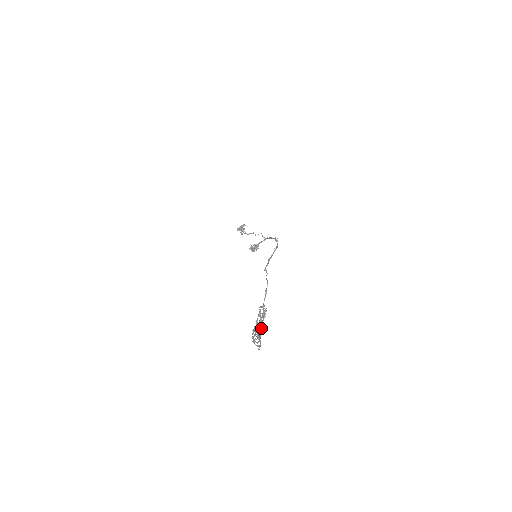
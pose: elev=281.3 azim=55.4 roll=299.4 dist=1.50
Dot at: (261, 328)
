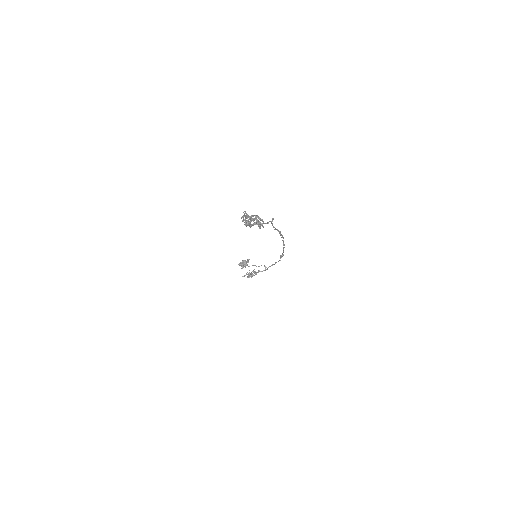
Dot at: (254, 223)
